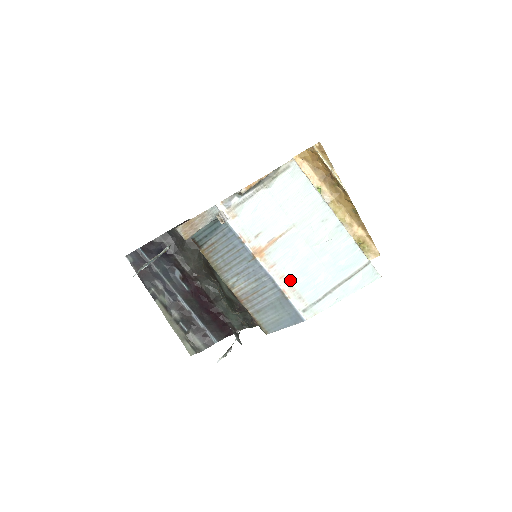
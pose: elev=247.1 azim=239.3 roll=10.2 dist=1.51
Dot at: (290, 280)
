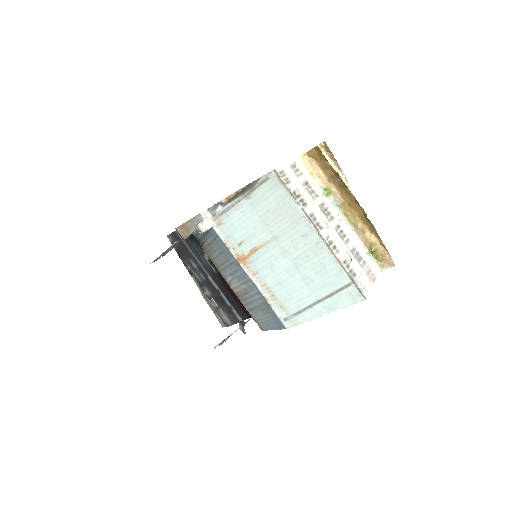
Dot at: (272, 289)
